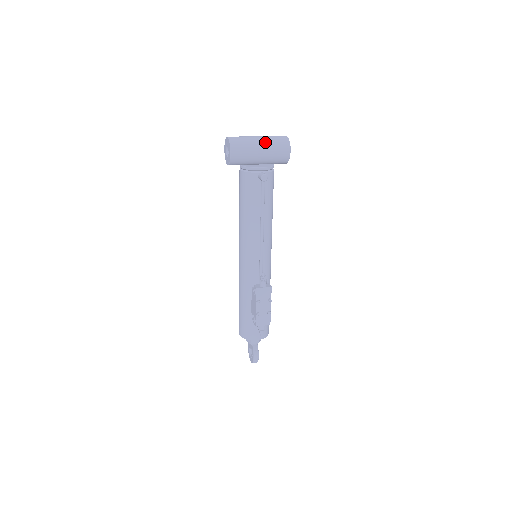
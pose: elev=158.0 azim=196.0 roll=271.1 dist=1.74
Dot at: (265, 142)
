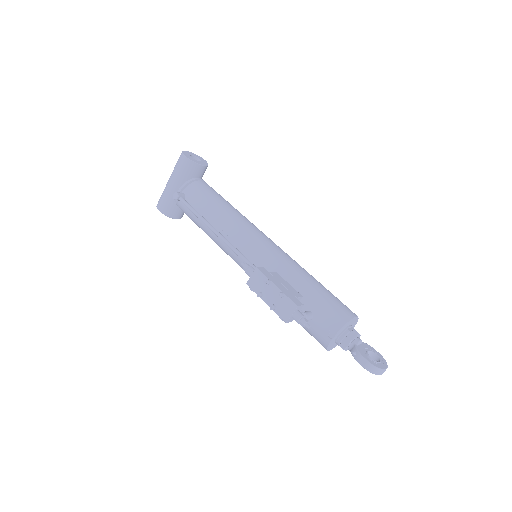
Dot at: (171, 175)
